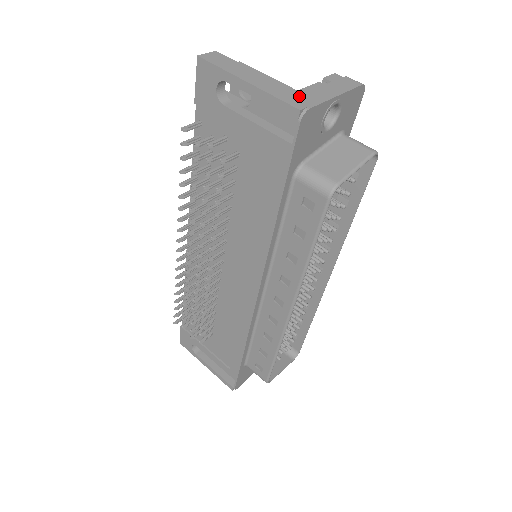
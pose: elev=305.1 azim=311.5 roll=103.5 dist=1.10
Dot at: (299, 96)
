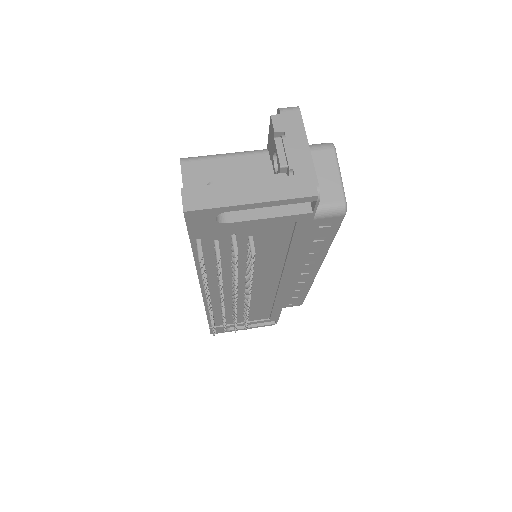
Dot at: (297, 179)
